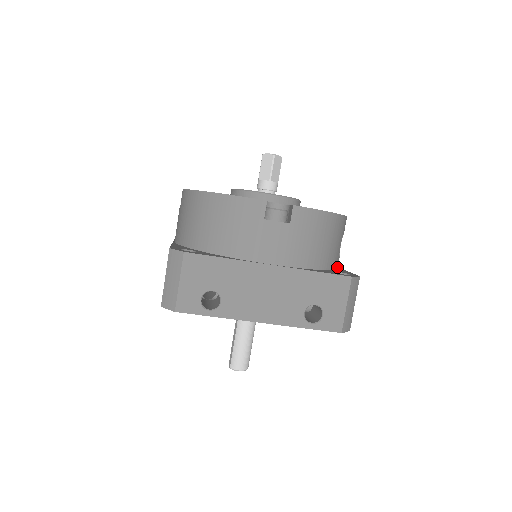
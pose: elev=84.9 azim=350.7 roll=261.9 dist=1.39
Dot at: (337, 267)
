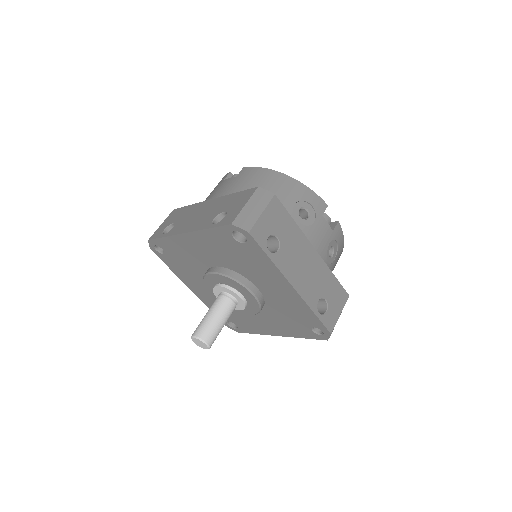
Dot at: occluded
